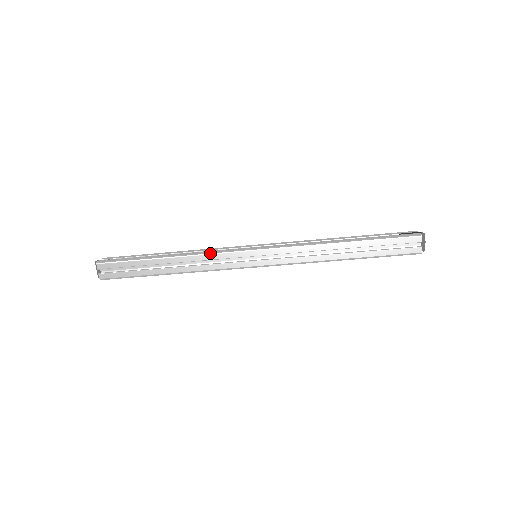
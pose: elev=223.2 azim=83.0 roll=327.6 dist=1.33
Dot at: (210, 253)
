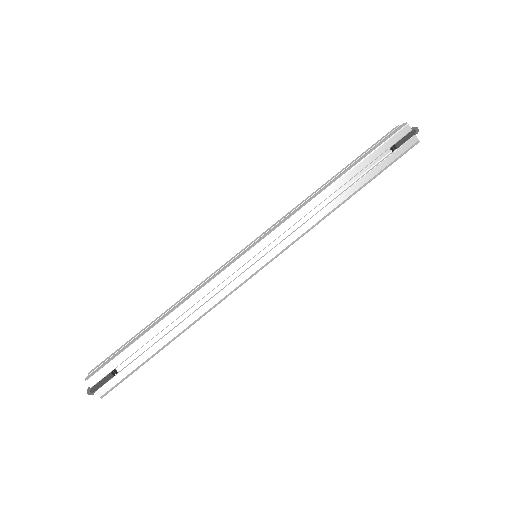
Dot at: occluded
